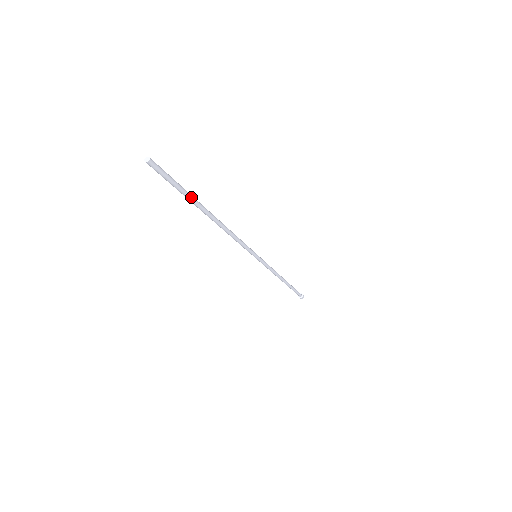
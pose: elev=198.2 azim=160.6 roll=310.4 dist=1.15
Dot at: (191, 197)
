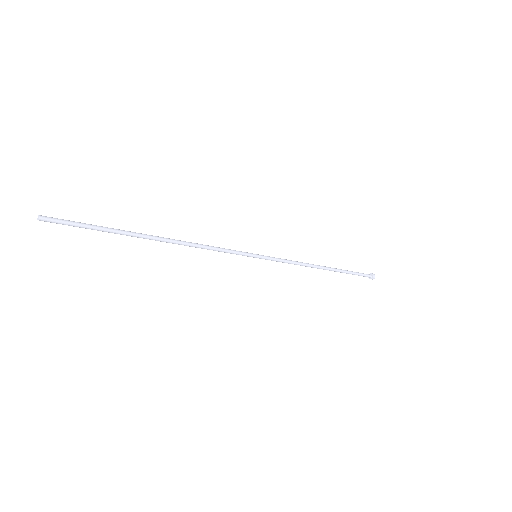
Dot at: (114, 229)
